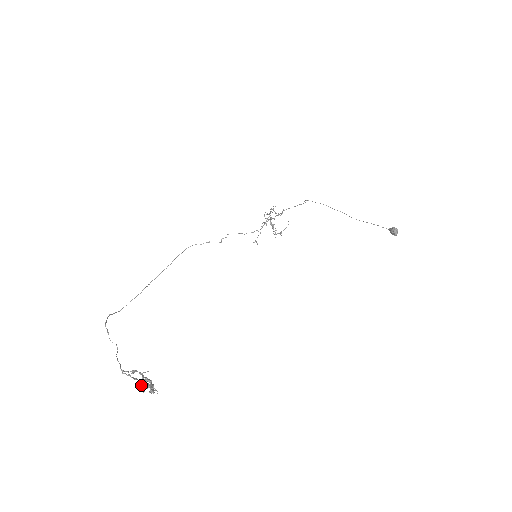
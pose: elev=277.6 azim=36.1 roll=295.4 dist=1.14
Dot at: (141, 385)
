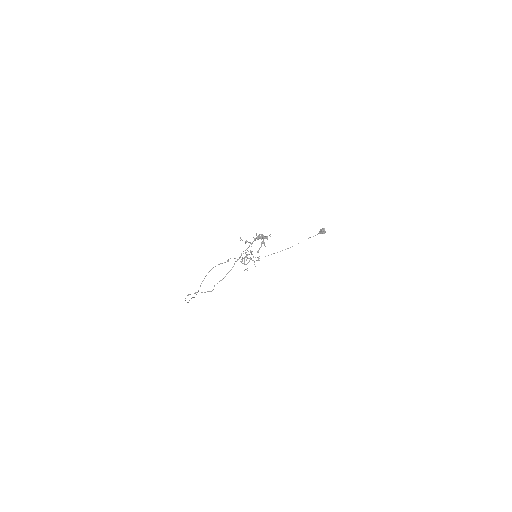
Dot at: (257, 239)
